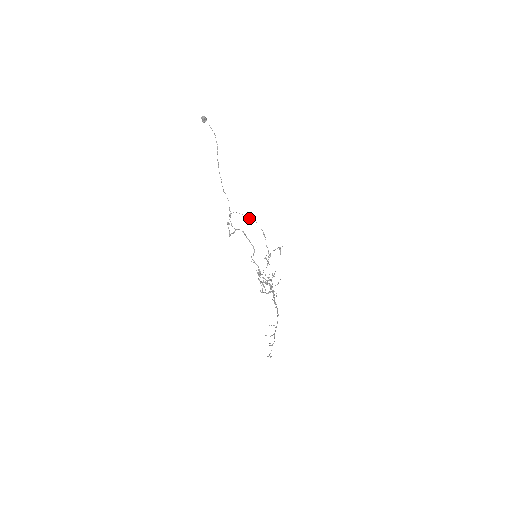
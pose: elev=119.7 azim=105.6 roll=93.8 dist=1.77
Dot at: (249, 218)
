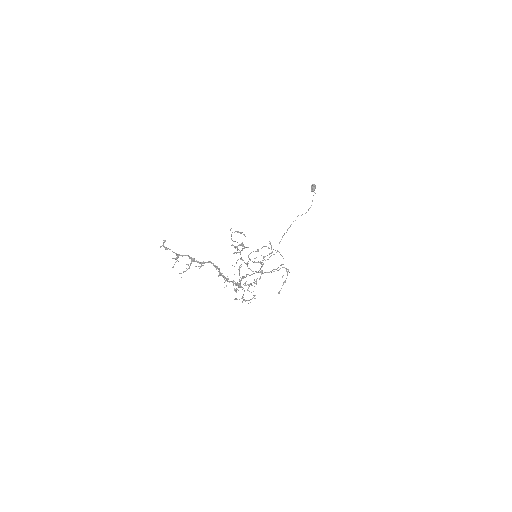
Dot at: (281, 255)
